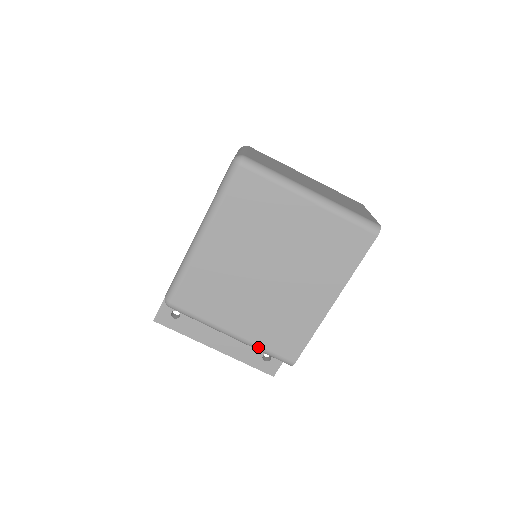
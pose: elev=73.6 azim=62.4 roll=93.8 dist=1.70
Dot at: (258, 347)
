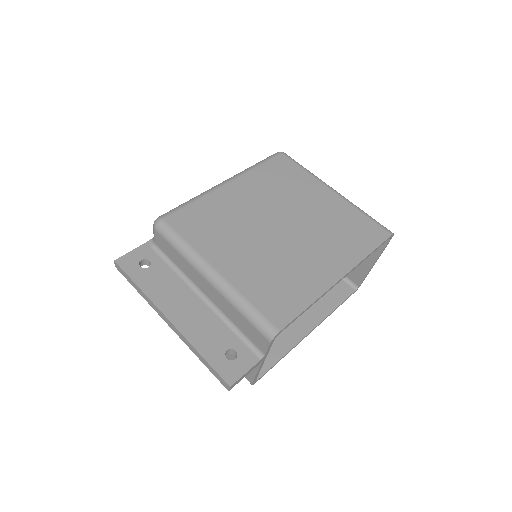
Dot at: (240, 296)
